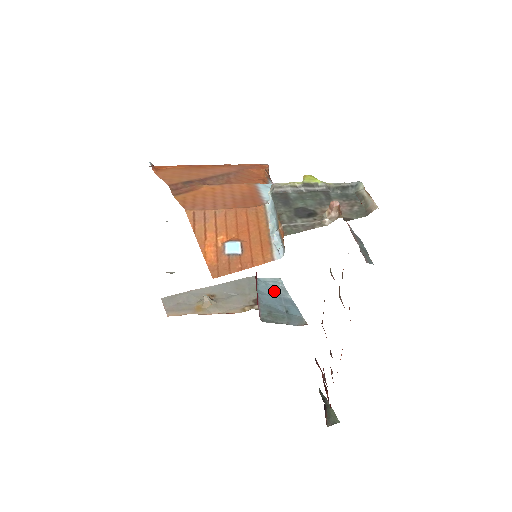
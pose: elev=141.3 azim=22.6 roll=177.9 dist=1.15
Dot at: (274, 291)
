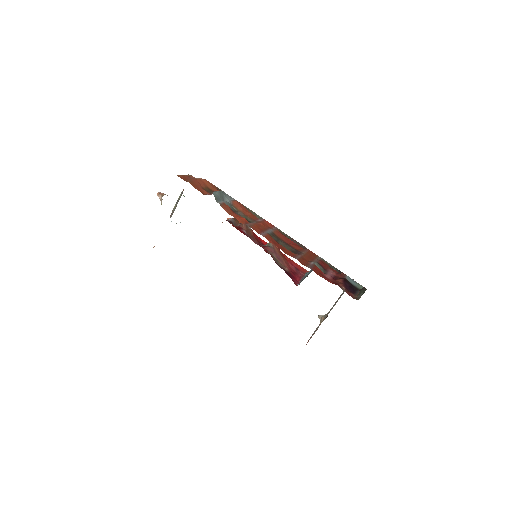
Dot at: occluded
